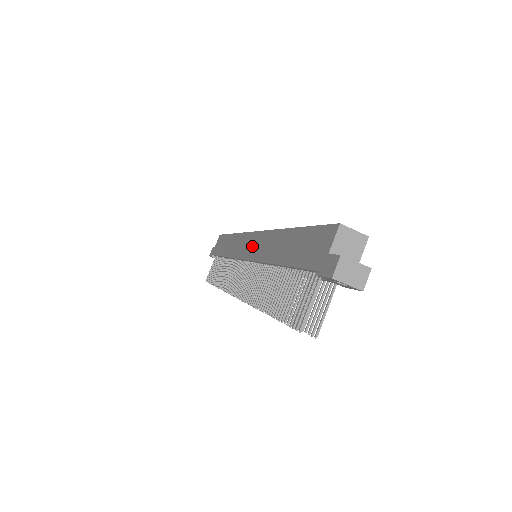
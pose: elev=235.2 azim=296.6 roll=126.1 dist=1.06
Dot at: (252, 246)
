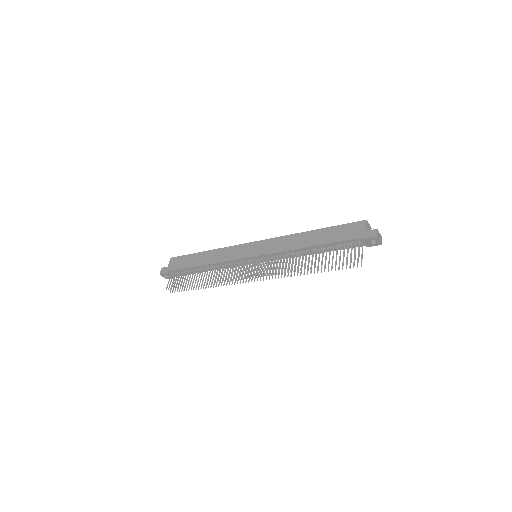
Dot at: (260, 248)
